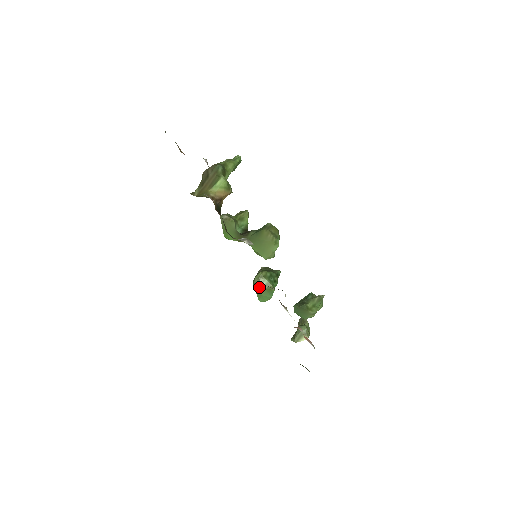
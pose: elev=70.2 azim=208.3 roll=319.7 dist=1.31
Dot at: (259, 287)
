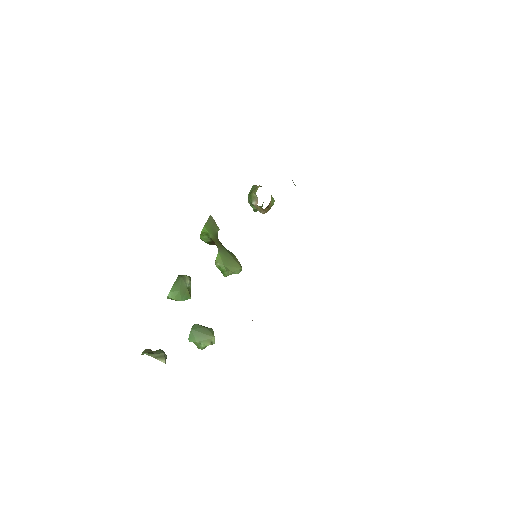
Dot at: (183, 283)
